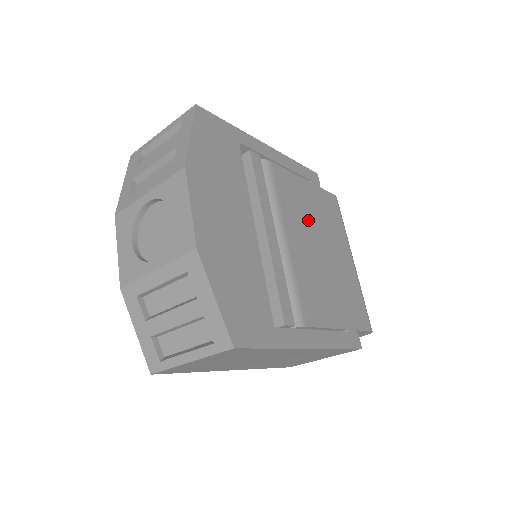
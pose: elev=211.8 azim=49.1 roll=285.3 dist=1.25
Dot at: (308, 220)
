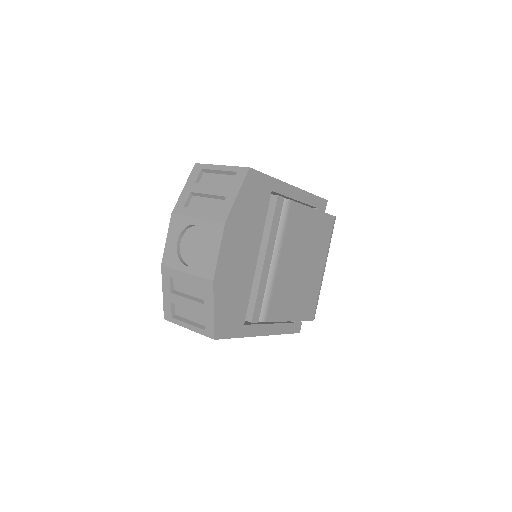
Dot at: (301, 243)
